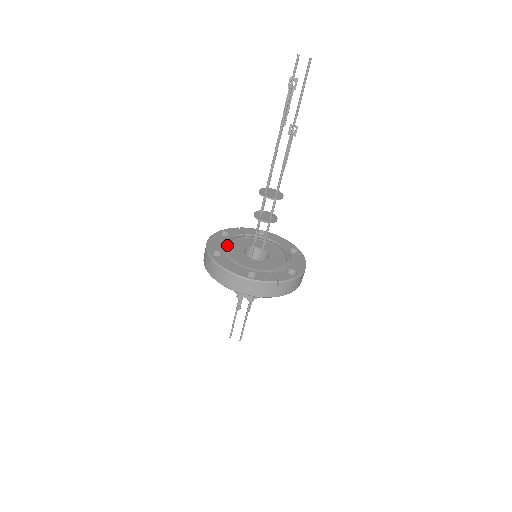
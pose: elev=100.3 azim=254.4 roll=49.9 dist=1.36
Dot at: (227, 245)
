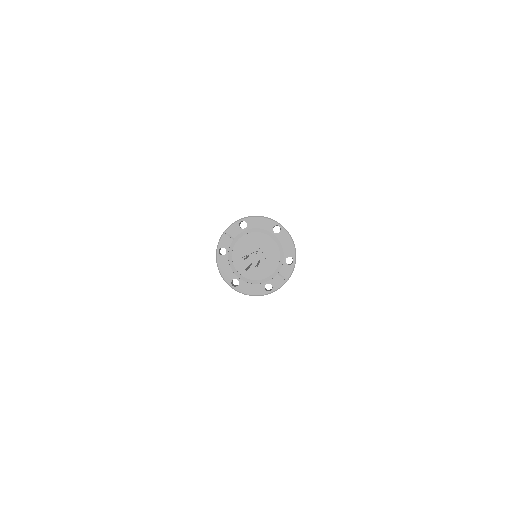
Dot at: (233, 264)
